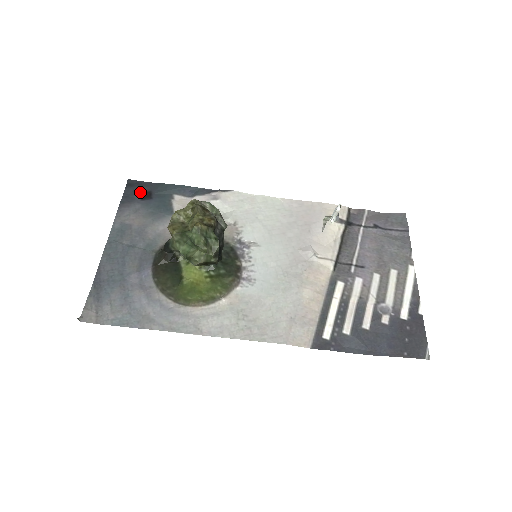
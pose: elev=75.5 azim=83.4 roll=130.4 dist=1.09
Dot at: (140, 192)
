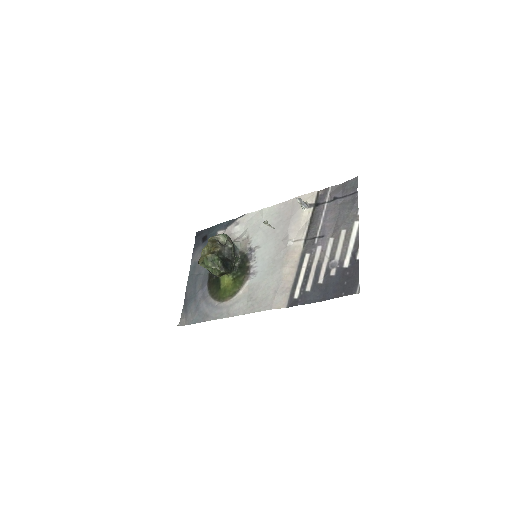
Dot at: (202, 238)
